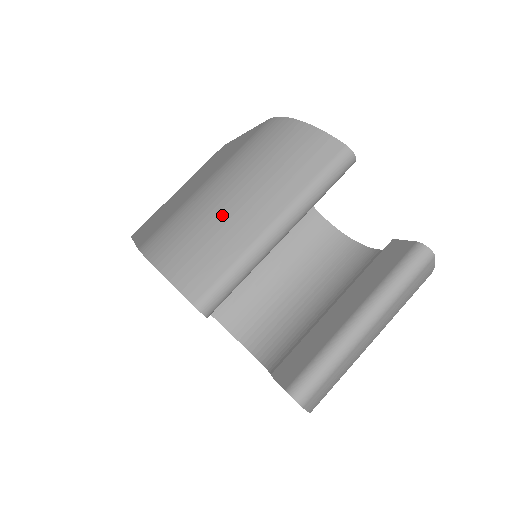
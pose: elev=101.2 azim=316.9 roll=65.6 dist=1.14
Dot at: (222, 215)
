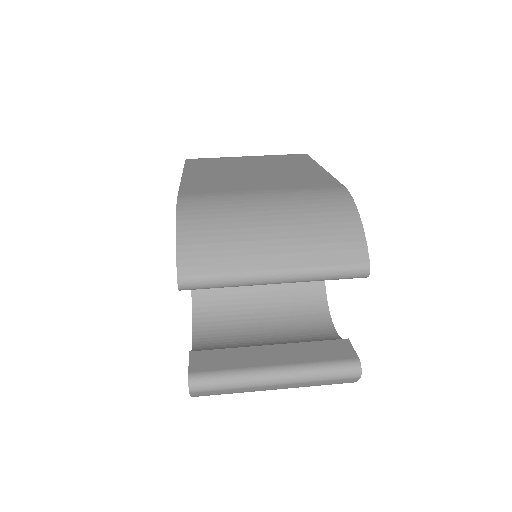
Dot at: (249, 233)
